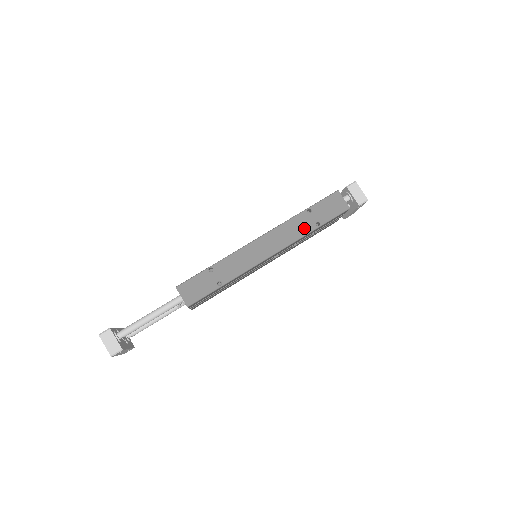
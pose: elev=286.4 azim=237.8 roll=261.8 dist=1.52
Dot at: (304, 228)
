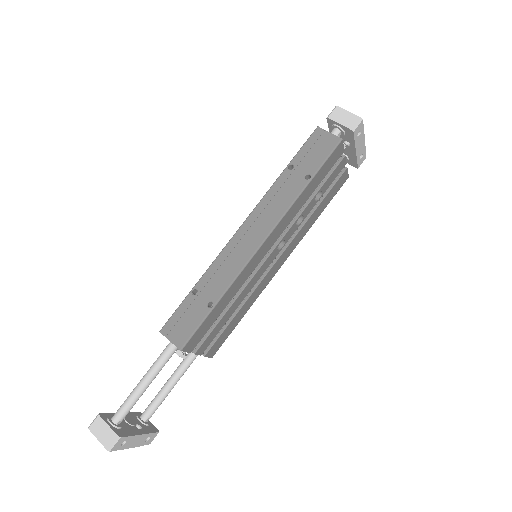
Dot at: (292, 190)
